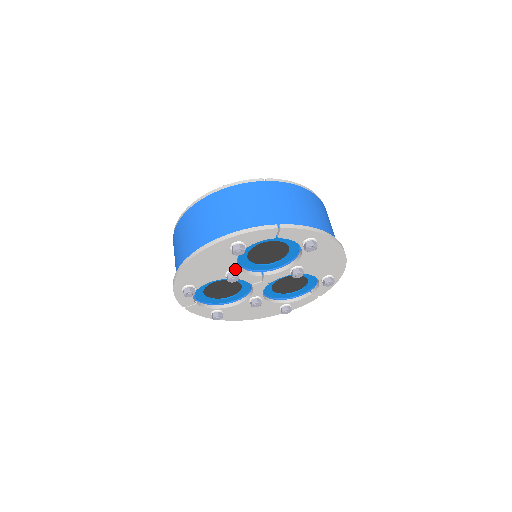
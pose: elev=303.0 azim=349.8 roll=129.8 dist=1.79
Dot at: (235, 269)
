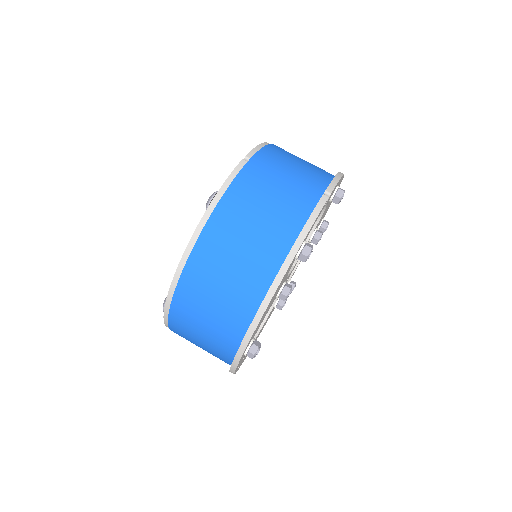
Dot at: (284, 281)
